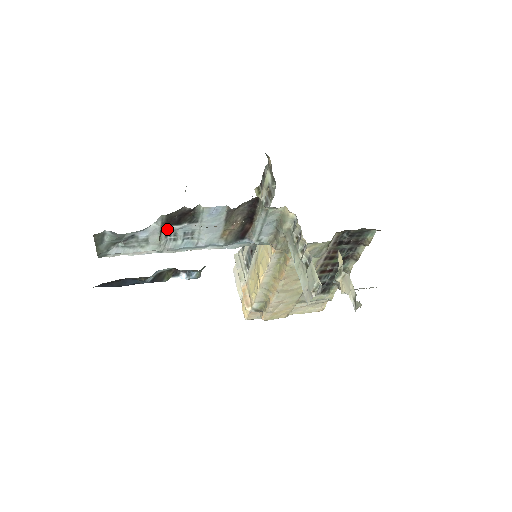
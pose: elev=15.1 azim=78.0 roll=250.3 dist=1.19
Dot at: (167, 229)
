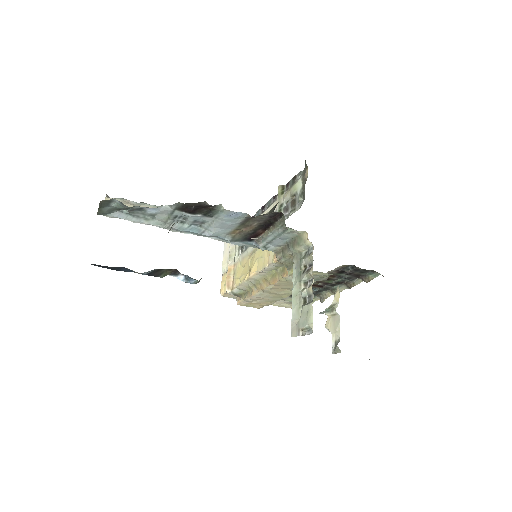
Dot at: (179, 213)
